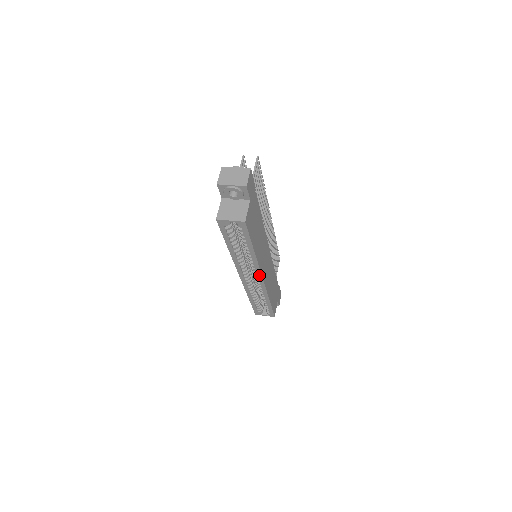
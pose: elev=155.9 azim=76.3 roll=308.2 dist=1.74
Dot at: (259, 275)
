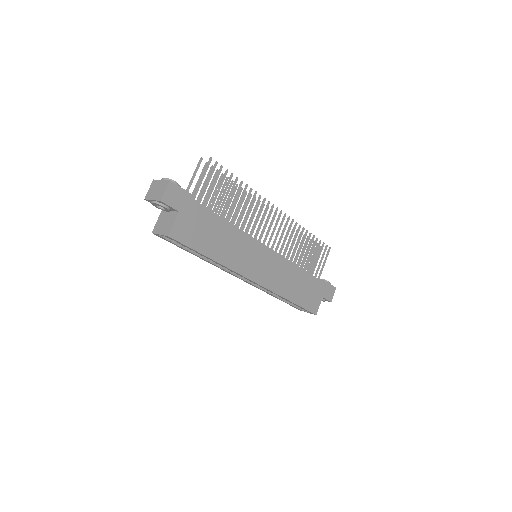
Dot at: (247, 279)
